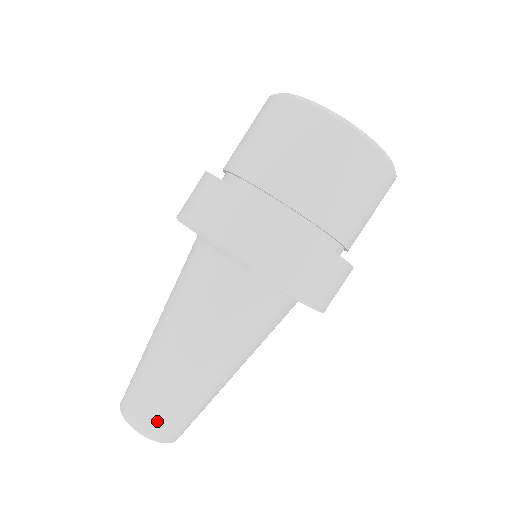
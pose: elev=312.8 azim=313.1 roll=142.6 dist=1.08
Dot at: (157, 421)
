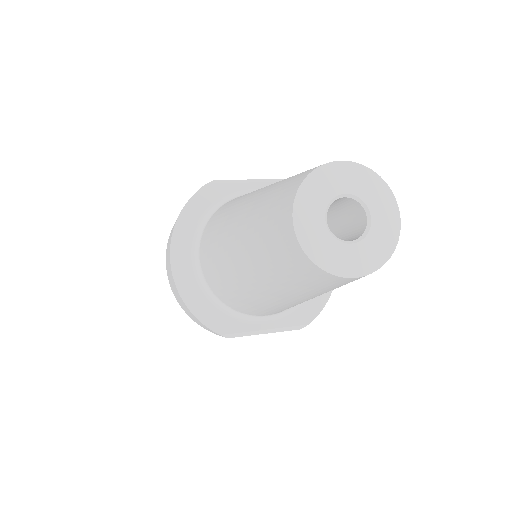
Dot at: occluded
